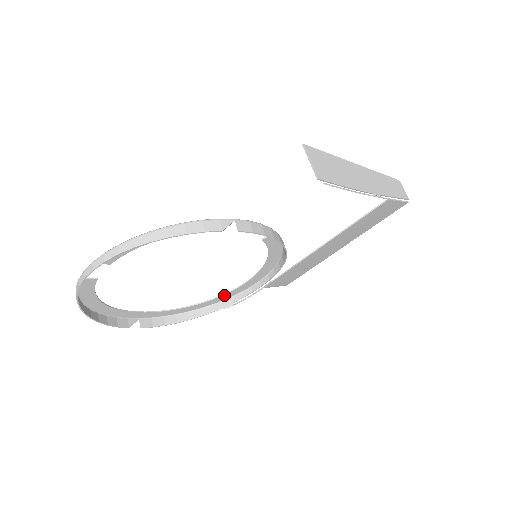
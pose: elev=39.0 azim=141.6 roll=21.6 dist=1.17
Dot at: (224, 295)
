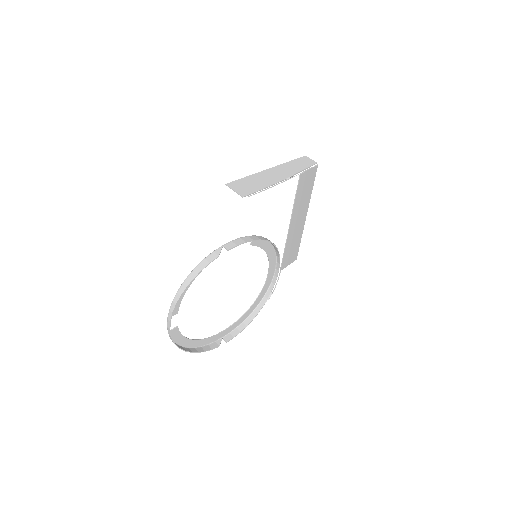
Dot at: (262, 291)
